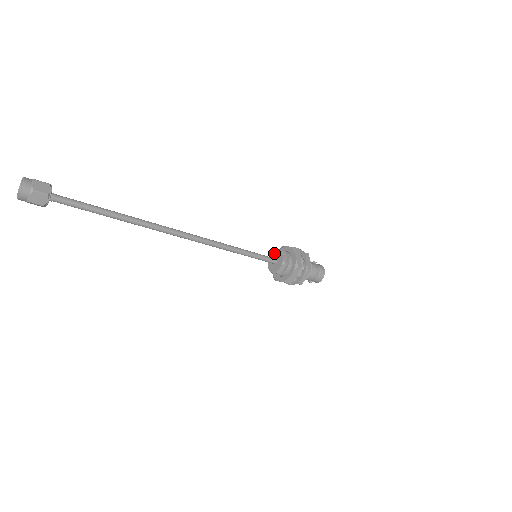
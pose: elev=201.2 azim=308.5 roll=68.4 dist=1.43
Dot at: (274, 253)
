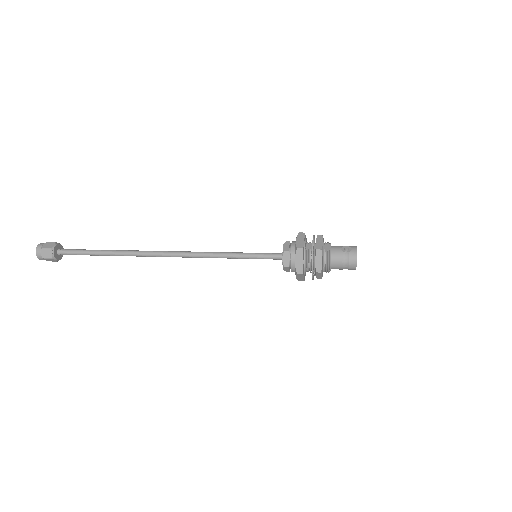
Dot at: (283, 246)
